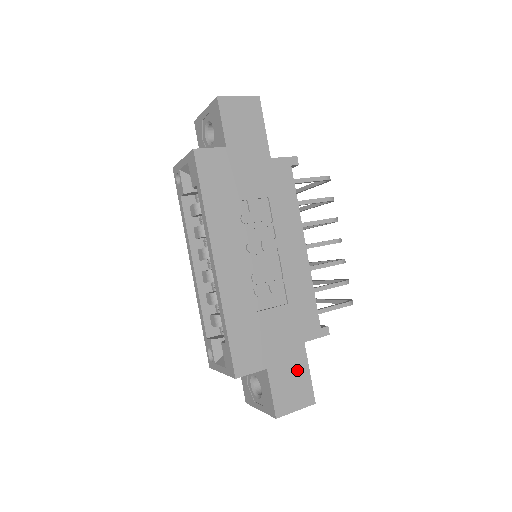
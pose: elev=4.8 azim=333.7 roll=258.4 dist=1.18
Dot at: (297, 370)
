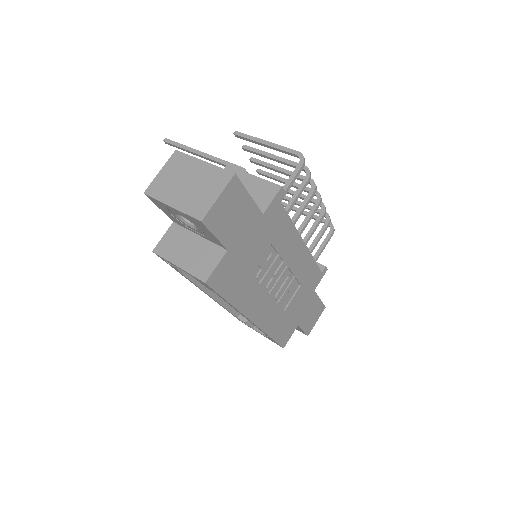
Dot at: (313, 306)
